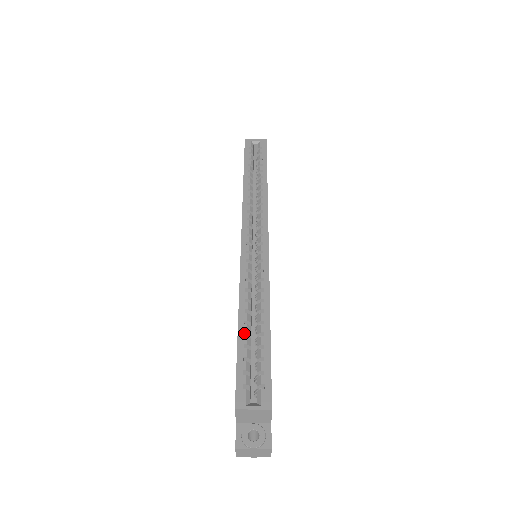
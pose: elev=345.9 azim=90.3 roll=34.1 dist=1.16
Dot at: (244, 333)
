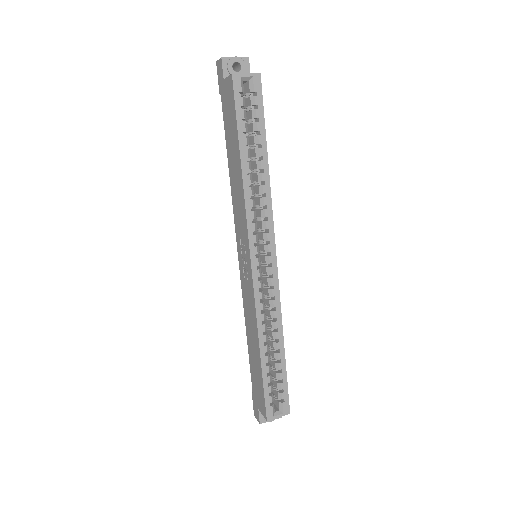
Dot at: (265, 362)
